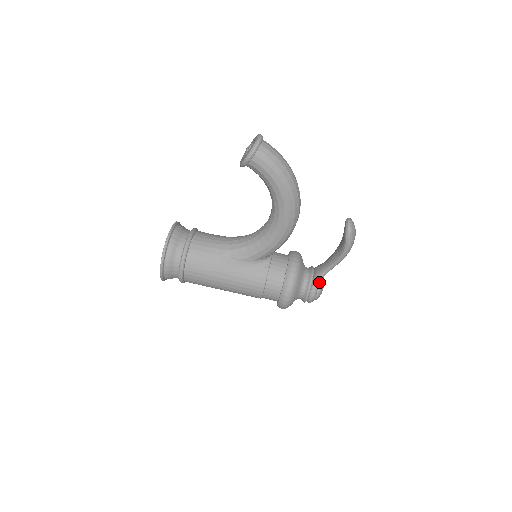
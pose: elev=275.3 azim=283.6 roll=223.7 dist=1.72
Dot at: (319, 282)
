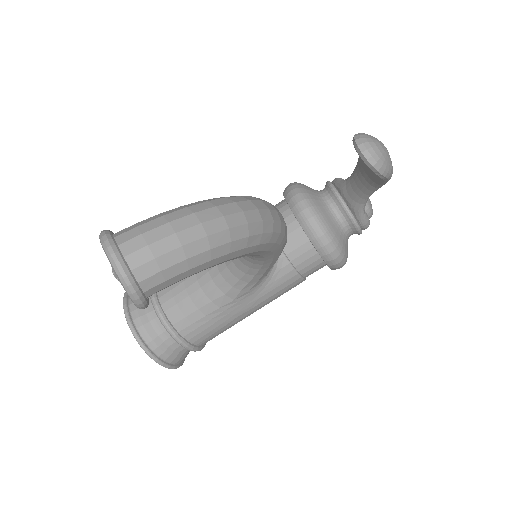
Dot at: (363, 210)
